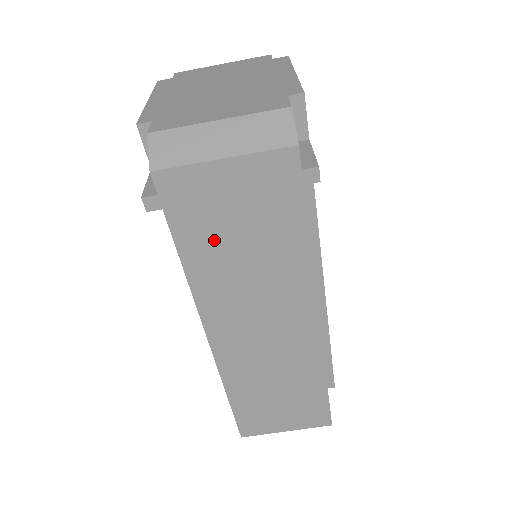
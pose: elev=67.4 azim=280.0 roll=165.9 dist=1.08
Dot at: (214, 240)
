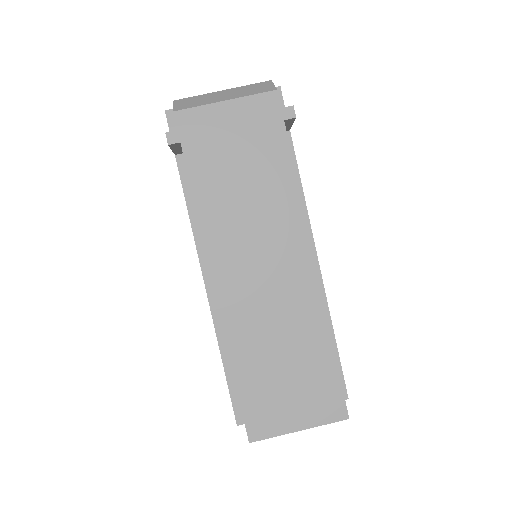
Dot at: (219, 170)
